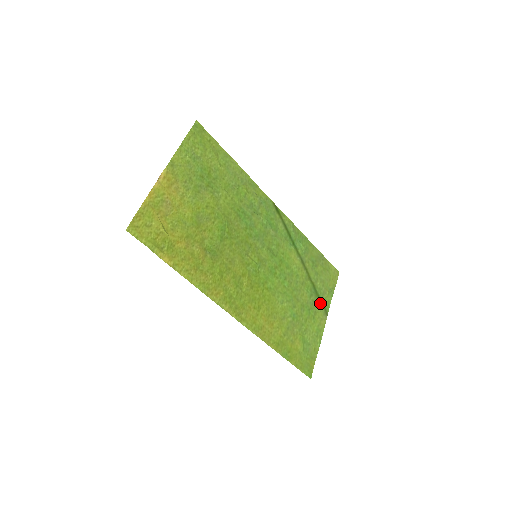
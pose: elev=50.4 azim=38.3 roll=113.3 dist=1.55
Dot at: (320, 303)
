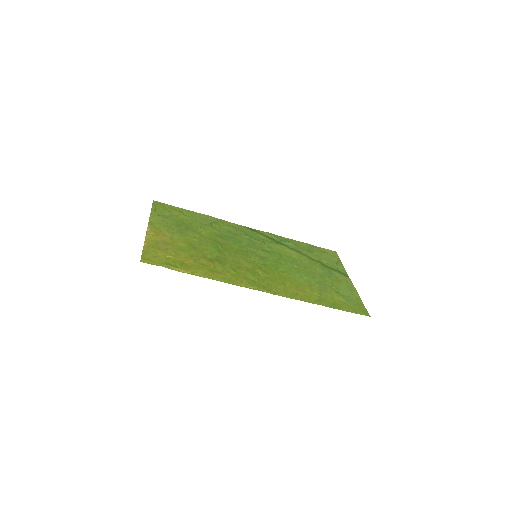
Dot at: (336, 272)
